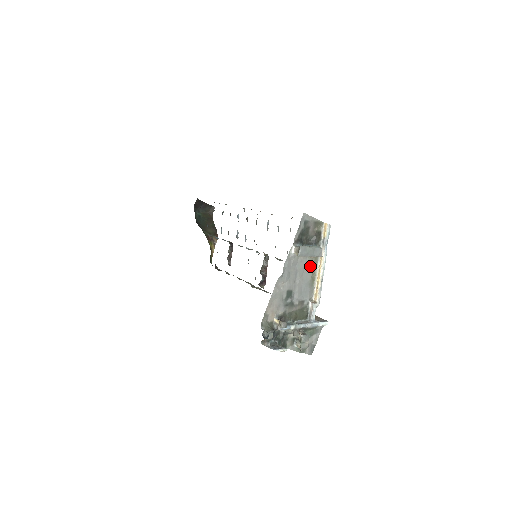
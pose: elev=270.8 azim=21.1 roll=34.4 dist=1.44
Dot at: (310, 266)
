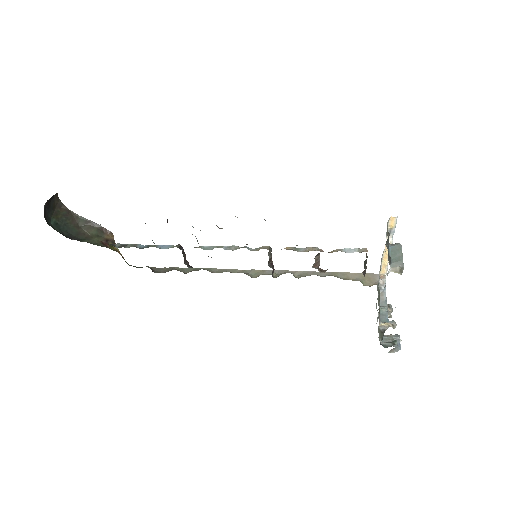
Dot at: occluded
